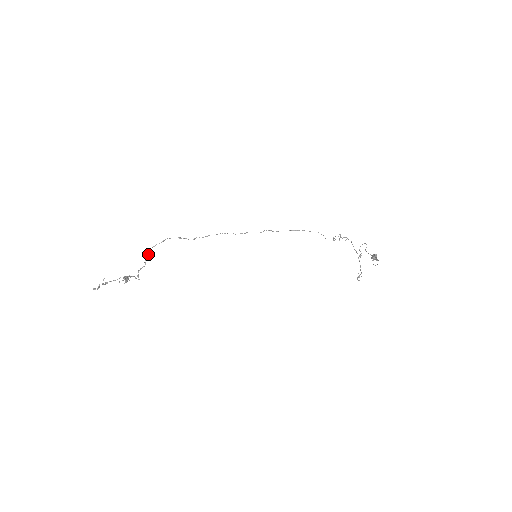
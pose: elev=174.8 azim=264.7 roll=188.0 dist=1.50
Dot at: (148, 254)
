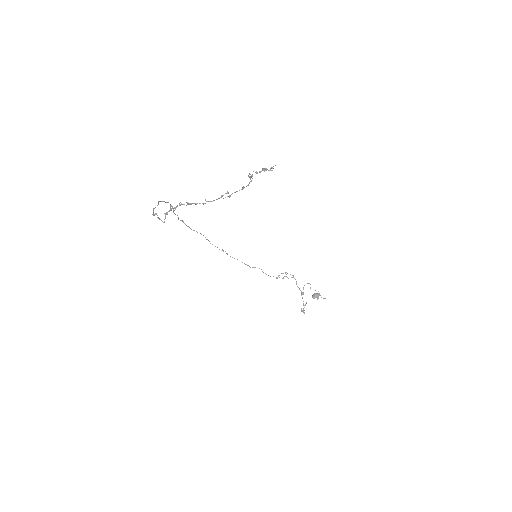
Dot at: (158, 204)
